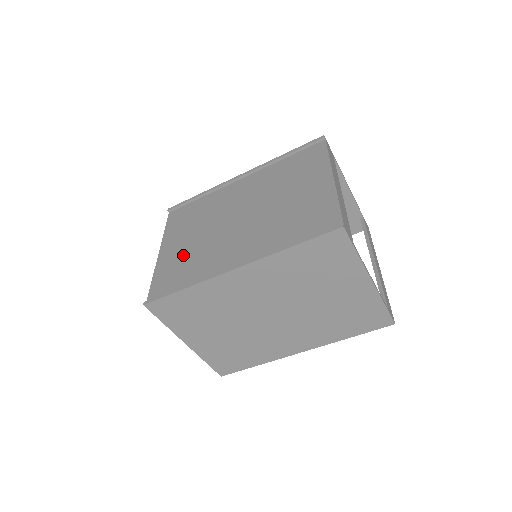
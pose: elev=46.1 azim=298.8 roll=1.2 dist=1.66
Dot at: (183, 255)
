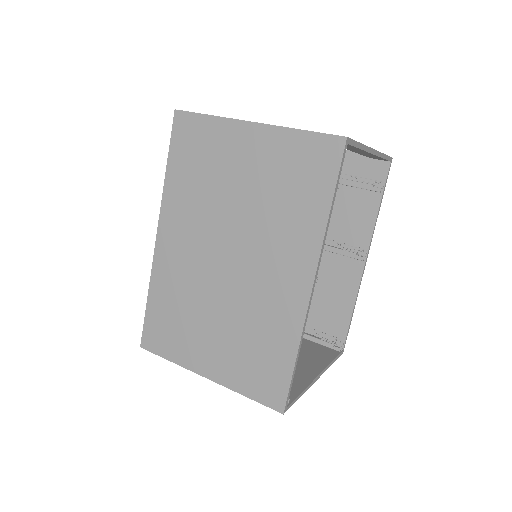
Dot at: occluded
